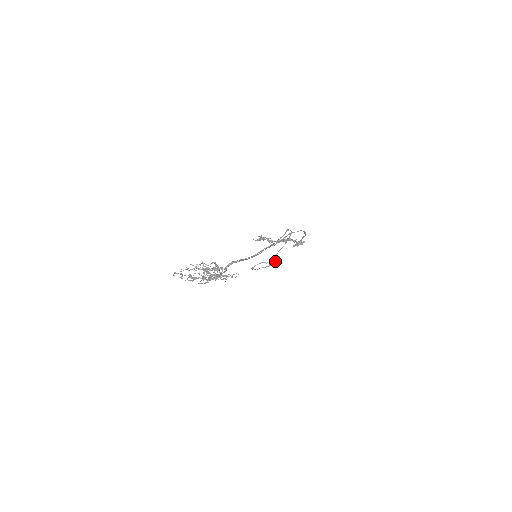
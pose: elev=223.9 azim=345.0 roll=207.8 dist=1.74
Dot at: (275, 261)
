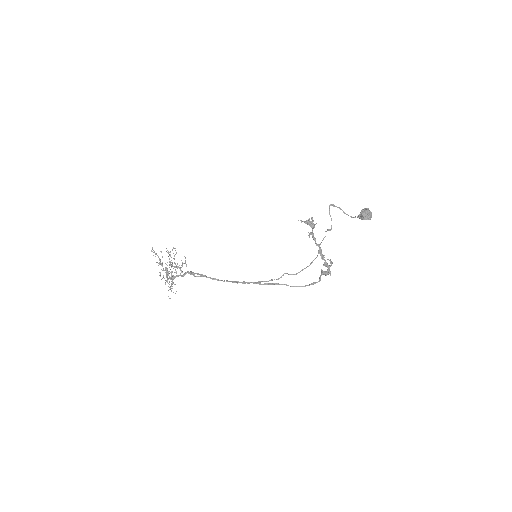
Dot at: occluded
